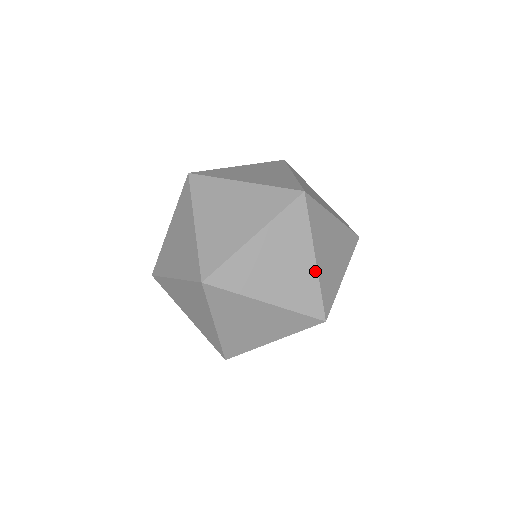
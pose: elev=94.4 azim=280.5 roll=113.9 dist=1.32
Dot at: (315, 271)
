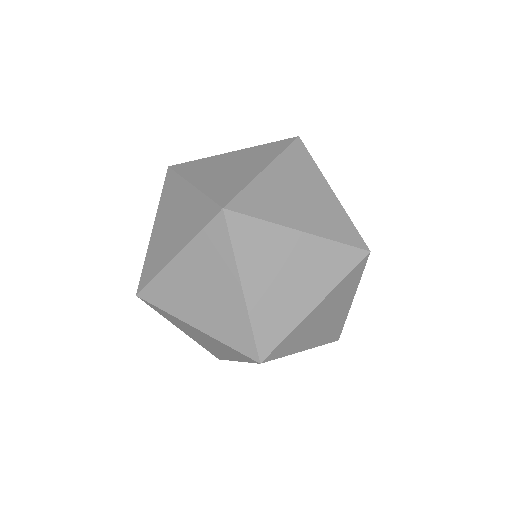
Dot at: (231, 359)
